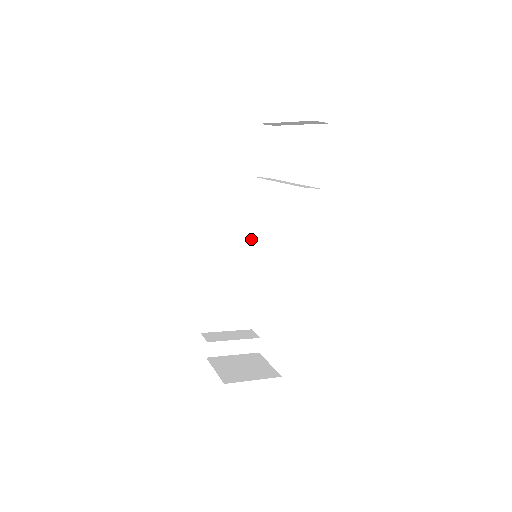
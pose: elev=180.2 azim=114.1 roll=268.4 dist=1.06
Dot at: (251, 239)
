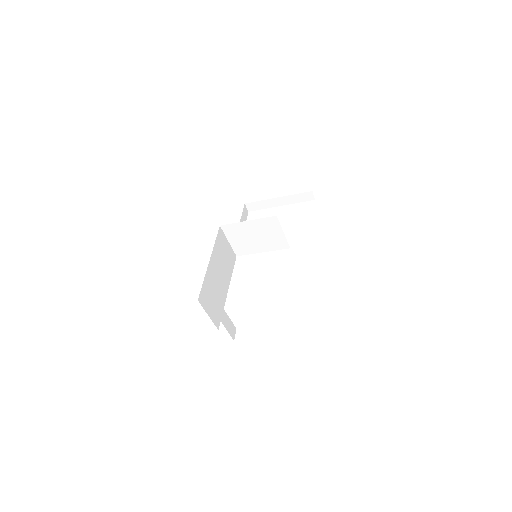
Dot at: (230, 262)
